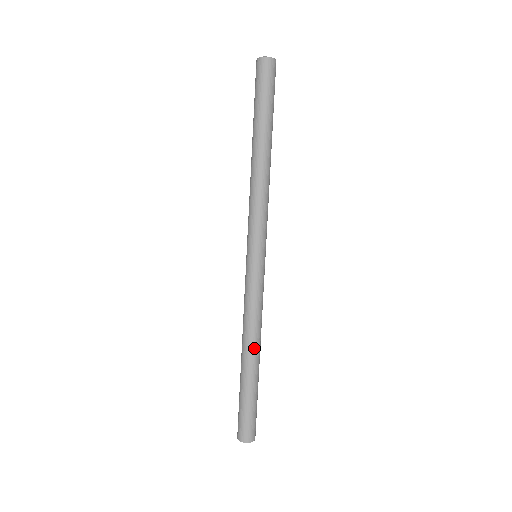
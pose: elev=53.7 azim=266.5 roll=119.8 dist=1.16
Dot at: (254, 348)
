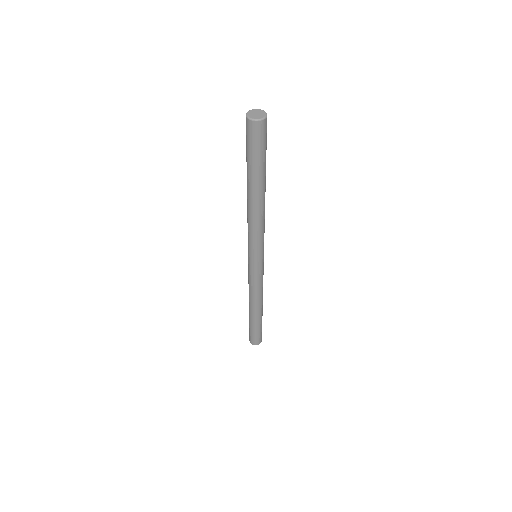
Dot at: (258, 306)
